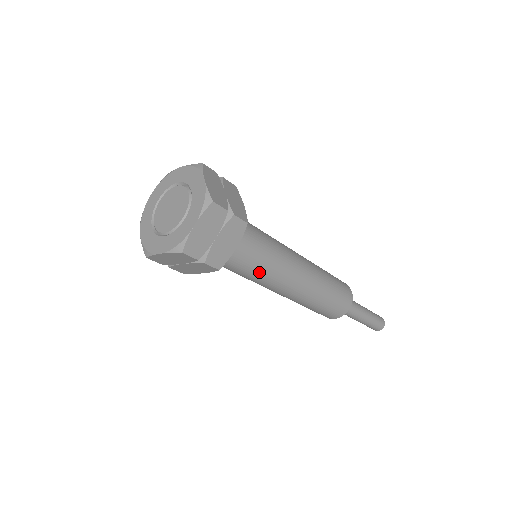
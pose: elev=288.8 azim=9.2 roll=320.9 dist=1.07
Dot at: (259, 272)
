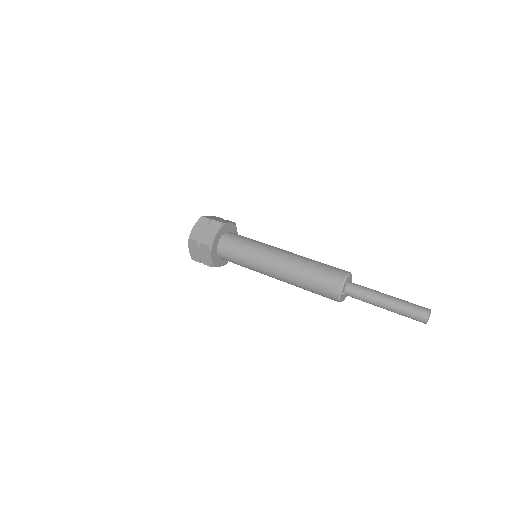
Dot at: (246, 255)
